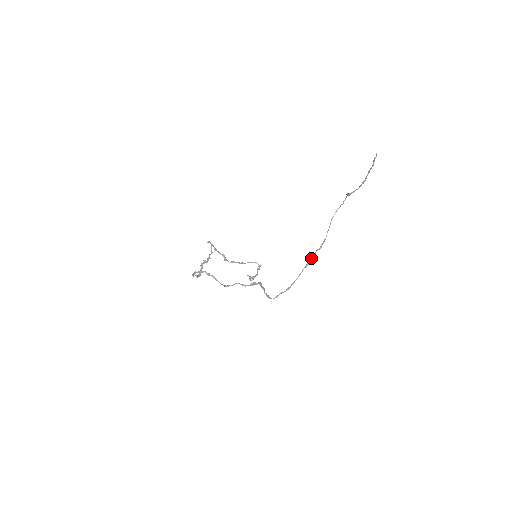
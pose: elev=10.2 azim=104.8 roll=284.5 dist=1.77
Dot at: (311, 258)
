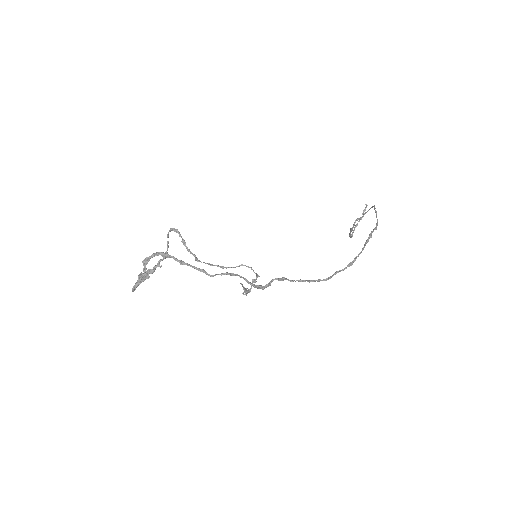
Dot at: (371, 234)
